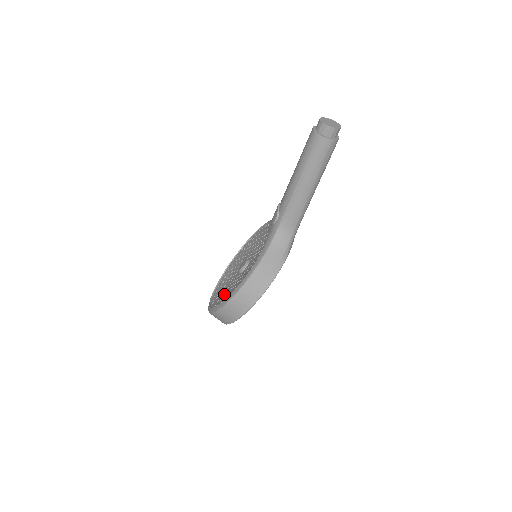
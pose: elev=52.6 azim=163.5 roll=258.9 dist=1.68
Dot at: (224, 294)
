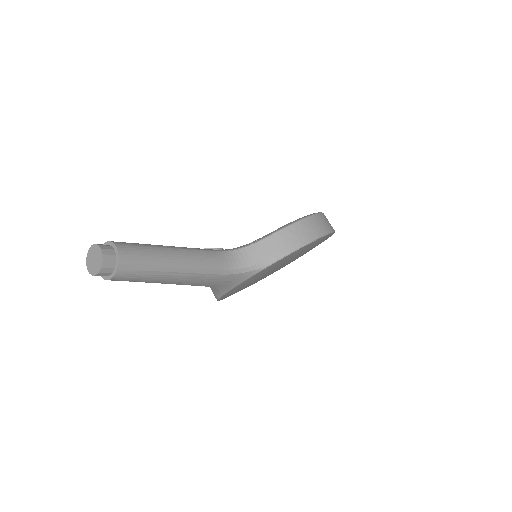
Dot at: occluded
